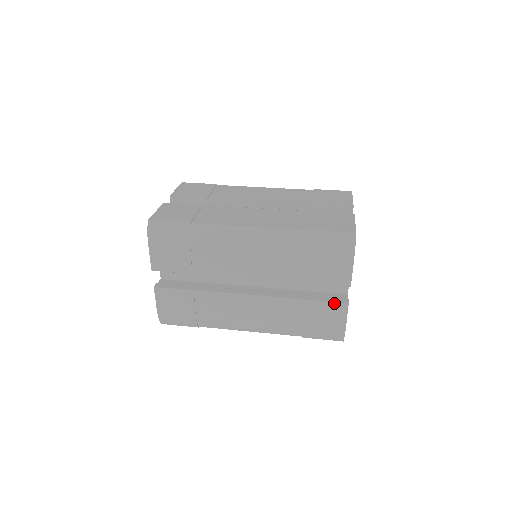
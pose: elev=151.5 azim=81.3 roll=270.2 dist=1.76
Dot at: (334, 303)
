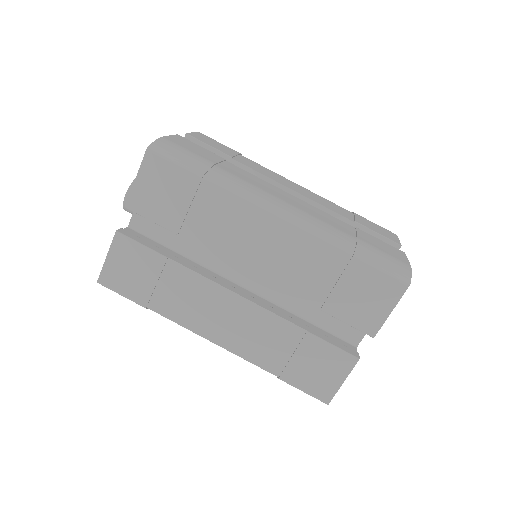
Dot at: occluded
